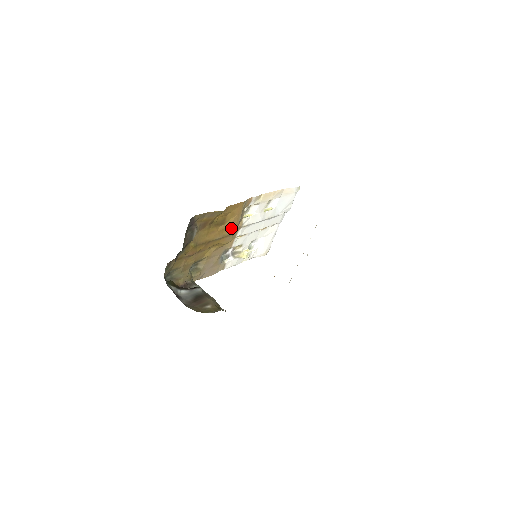
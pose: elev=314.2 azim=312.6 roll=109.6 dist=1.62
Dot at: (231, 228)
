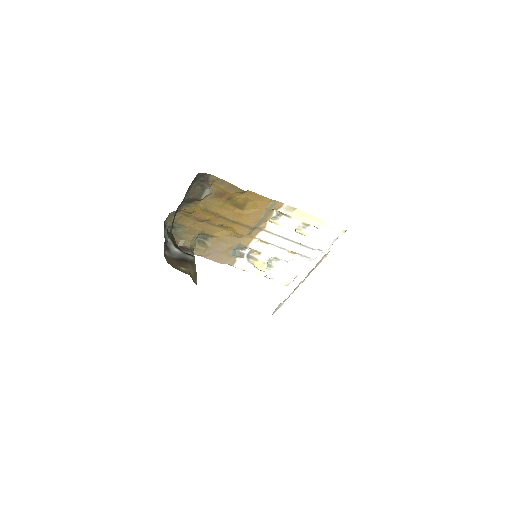
Dot at: (249, 219)
